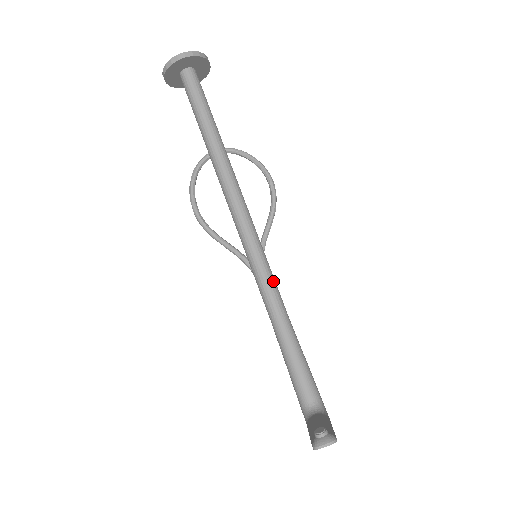
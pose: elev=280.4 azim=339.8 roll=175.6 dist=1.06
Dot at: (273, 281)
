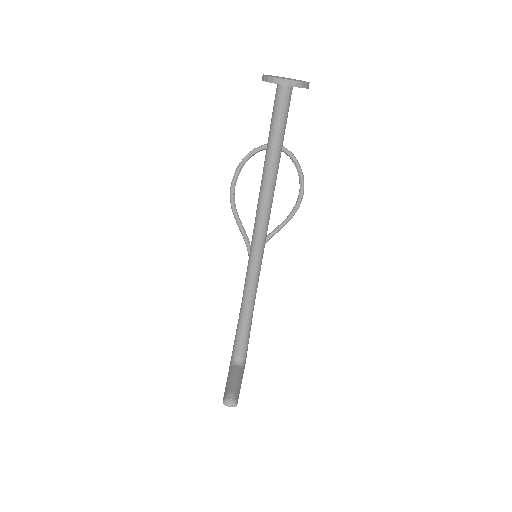
Dot at: (257, 282)
